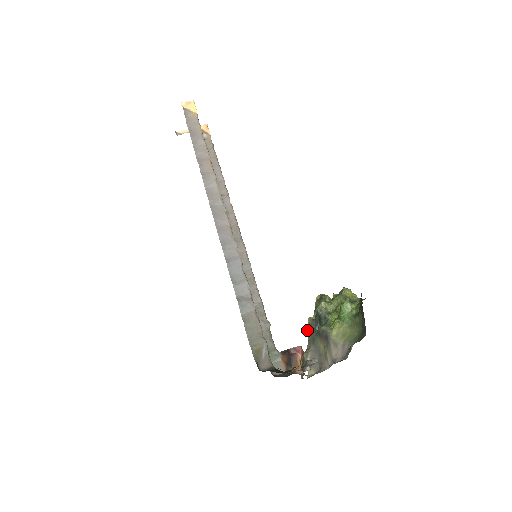
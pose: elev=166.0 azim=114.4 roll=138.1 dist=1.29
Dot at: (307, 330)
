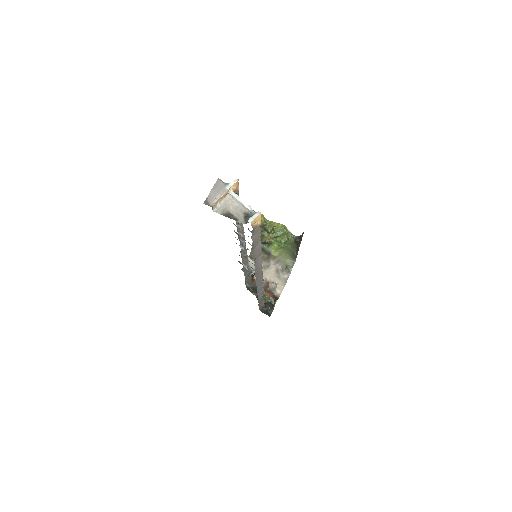
Dot at: (252, 243)
